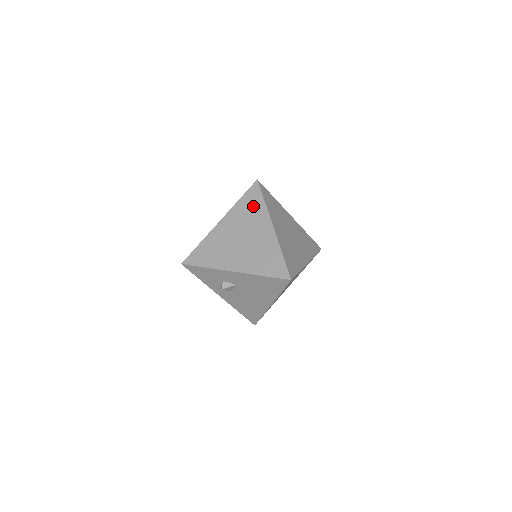
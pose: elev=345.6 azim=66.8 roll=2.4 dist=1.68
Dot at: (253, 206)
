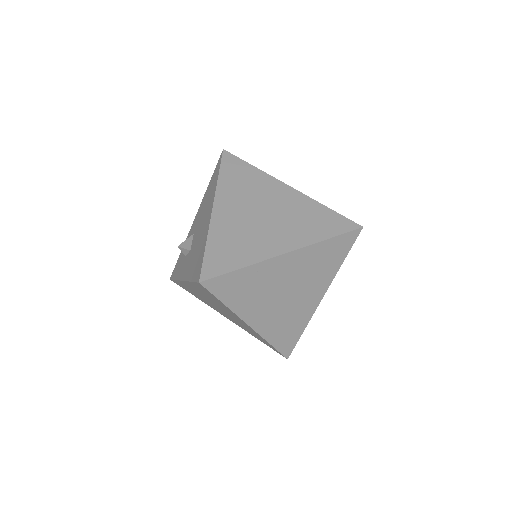
Dot at: occluded
